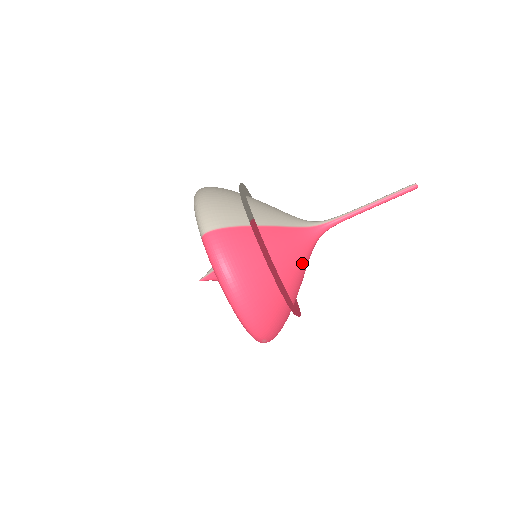
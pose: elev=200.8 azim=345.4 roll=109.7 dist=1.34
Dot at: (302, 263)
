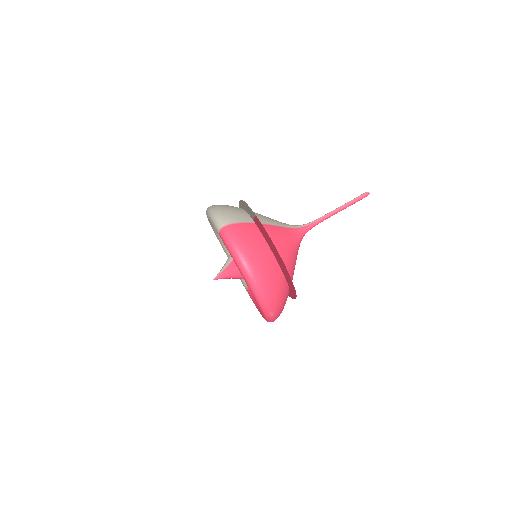
Dot at: (293, 253)
